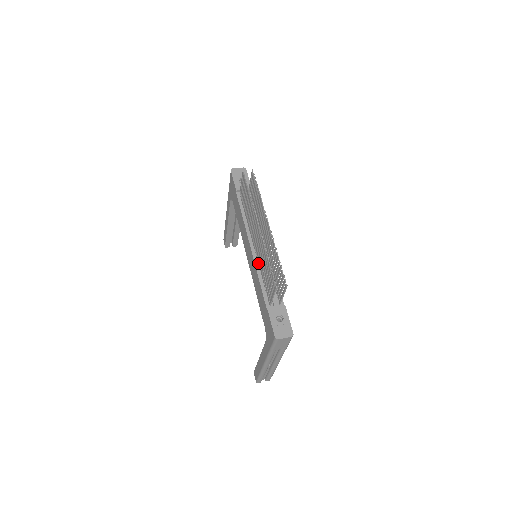
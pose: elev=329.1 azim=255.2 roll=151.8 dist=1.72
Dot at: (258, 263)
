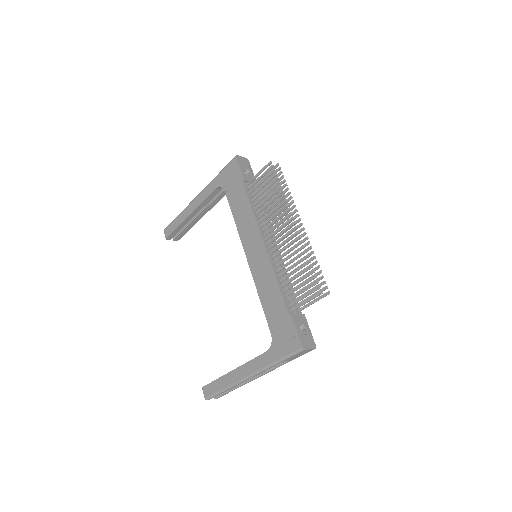
Dot at: (274, 264)
